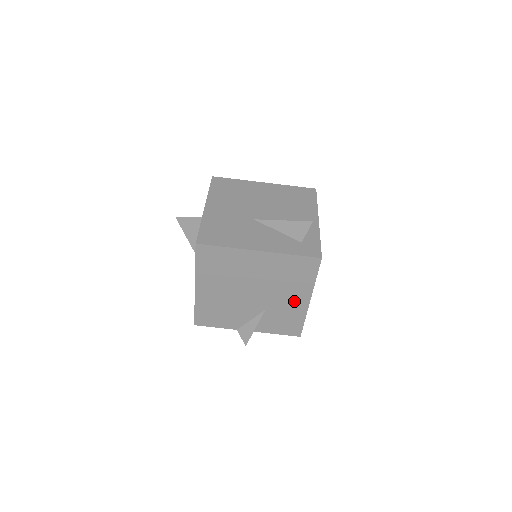
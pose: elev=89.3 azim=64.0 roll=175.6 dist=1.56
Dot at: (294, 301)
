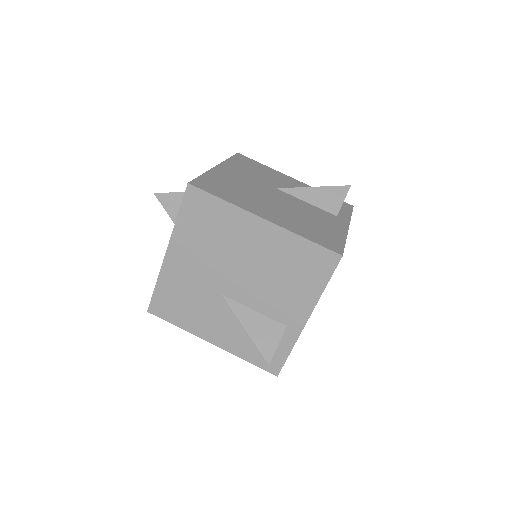
Dot at: occluded
